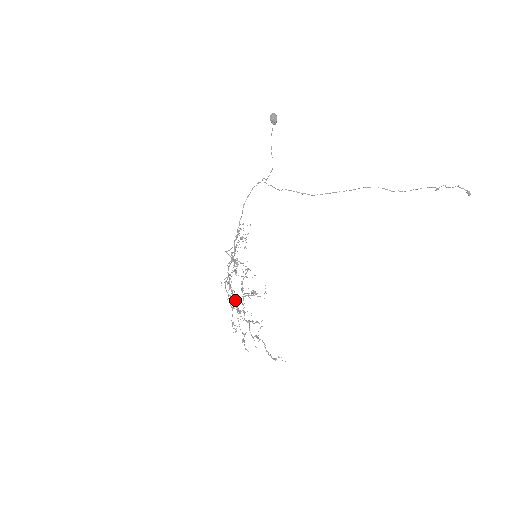
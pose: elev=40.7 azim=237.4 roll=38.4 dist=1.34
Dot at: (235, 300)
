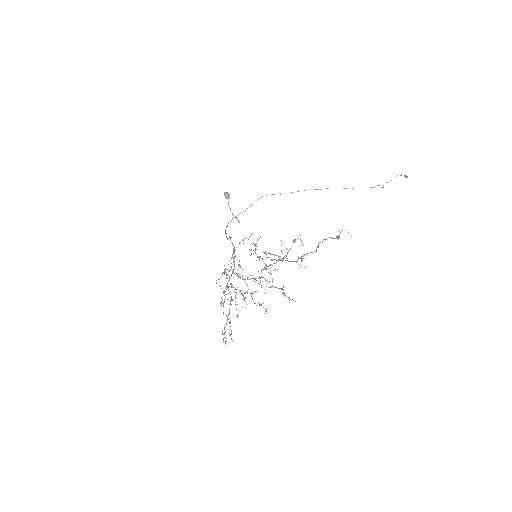
Dot at: (252, 278)
